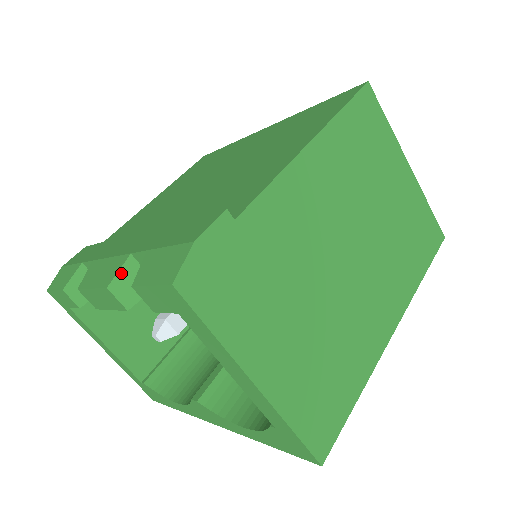
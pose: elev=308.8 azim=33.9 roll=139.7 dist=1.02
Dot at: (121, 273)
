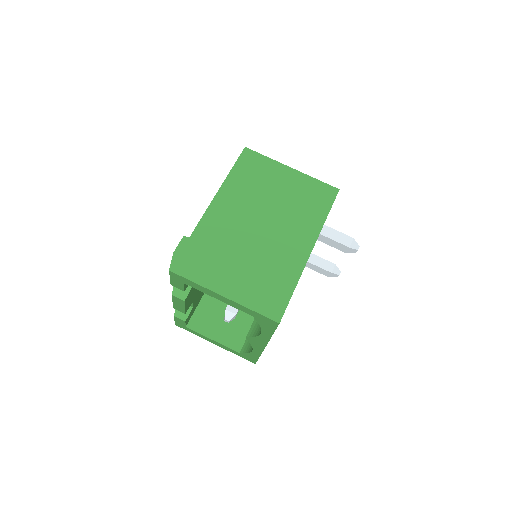
Dot at: occluded
